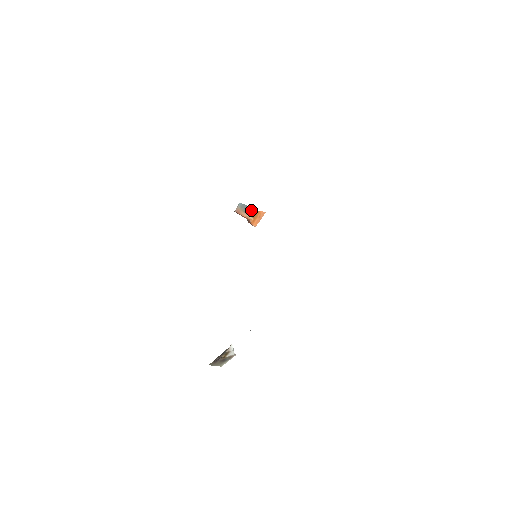
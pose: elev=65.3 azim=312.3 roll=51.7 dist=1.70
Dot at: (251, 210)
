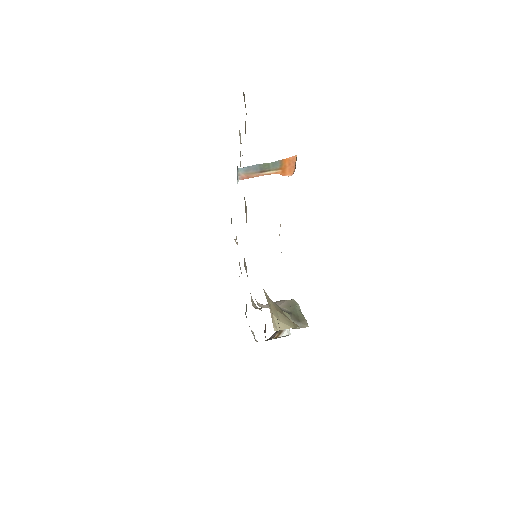
Dot at: (269, 164)
